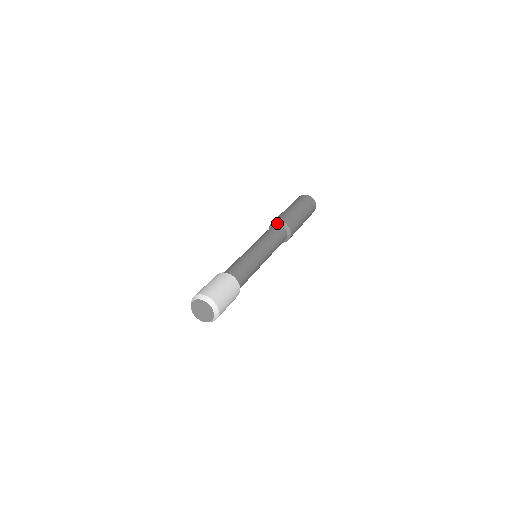
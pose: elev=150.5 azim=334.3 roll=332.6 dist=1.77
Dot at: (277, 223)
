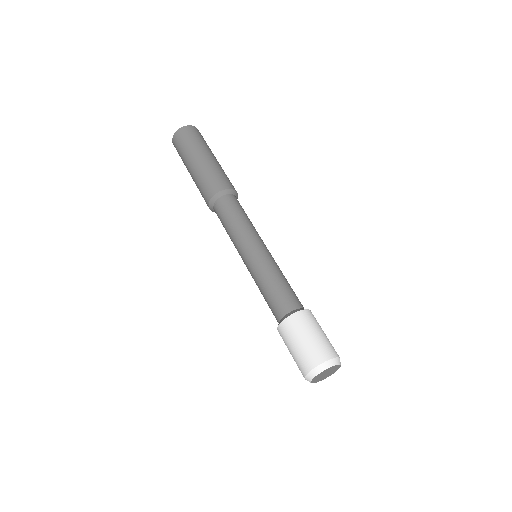
Dot at: (224, 194)
